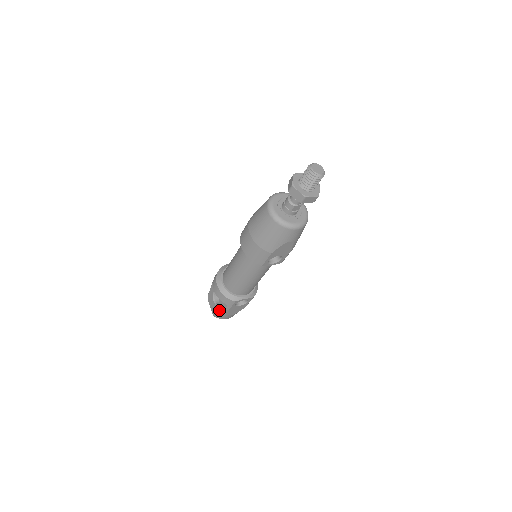
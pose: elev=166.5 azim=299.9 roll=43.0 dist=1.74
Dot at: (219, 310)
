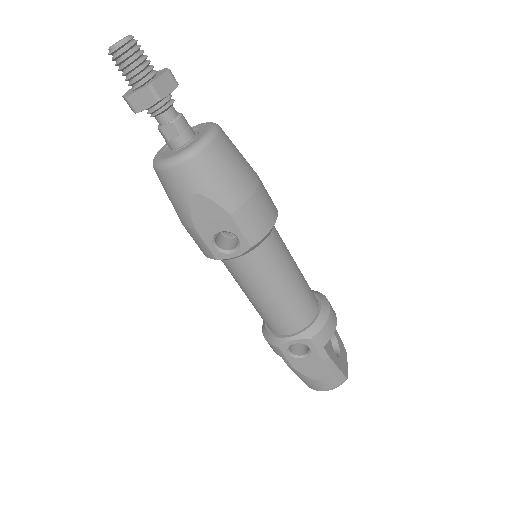
Dot at: occluded
